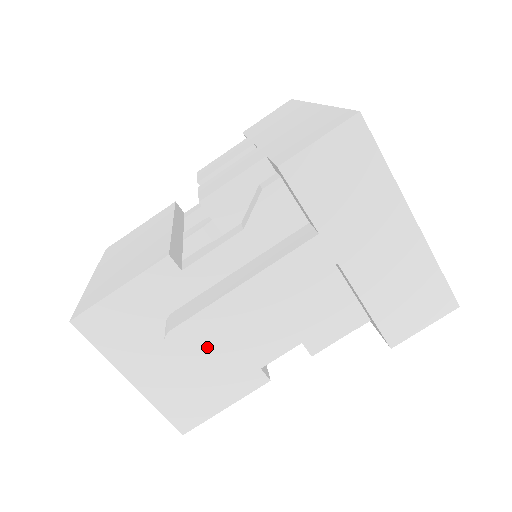
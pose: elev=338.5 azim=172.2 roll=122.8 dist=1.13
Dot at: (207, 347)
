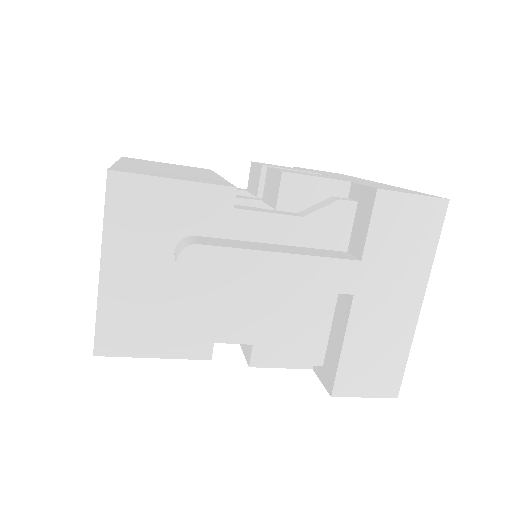
Dot at: (192, 288)
